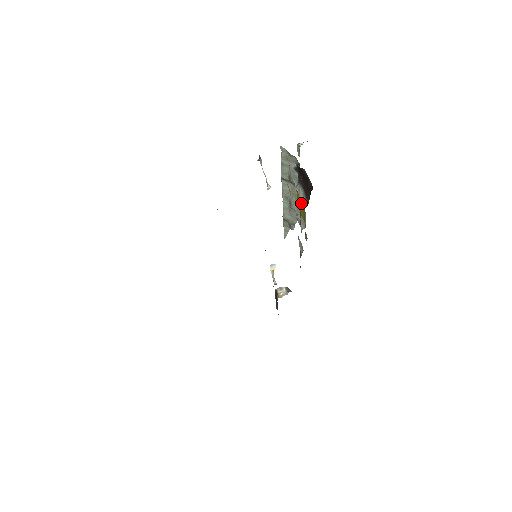
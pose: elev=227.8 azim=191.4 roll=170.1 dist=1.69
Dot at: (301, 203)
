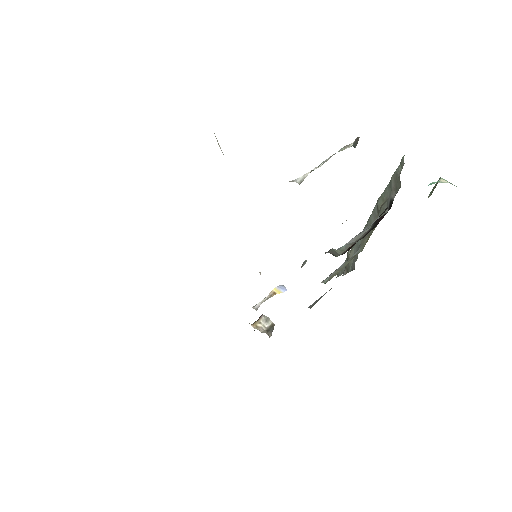
Dot at: (340, 247)
